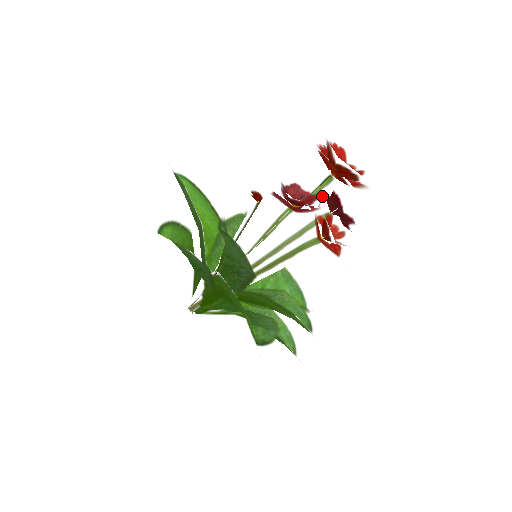
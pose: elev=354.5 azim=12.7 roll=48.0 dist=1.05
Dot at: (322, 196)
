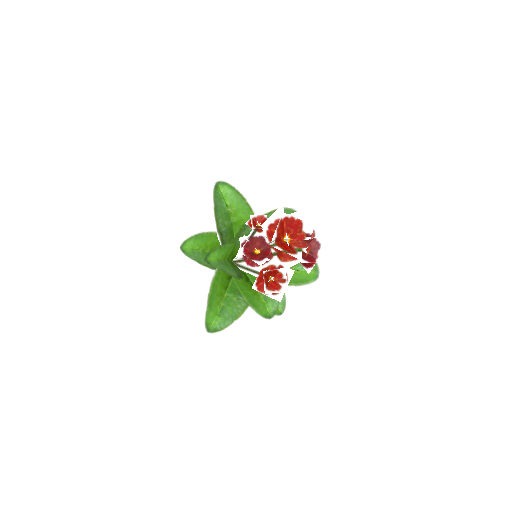
Dot at: occluded
